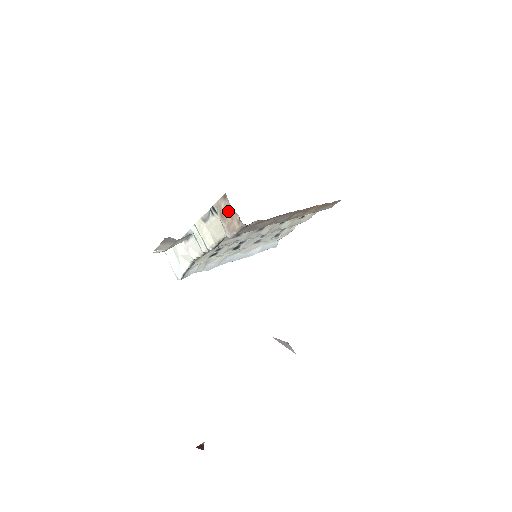
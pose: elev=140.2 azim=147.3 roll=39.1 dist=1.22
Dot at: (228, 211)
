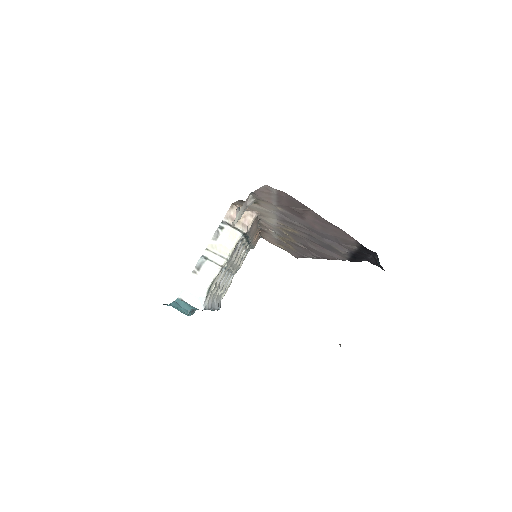
Dot at: occluded
